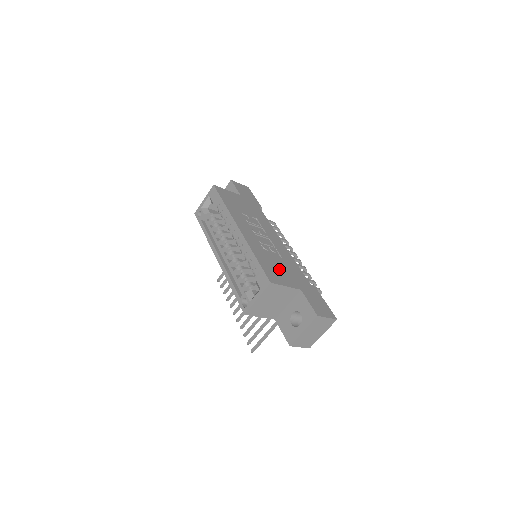
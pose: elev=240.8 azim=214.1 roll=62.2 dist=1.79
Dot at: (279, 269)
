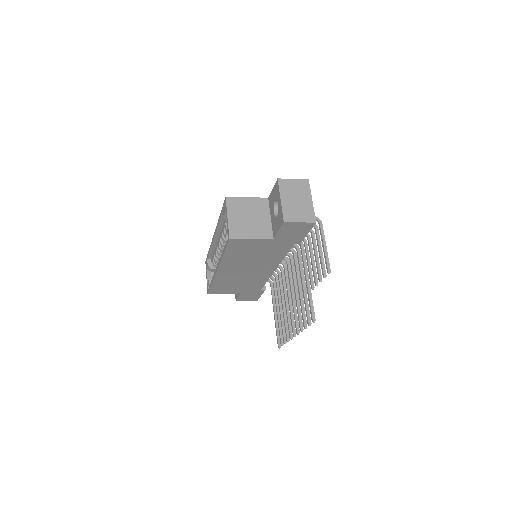
Dot at: occluded
